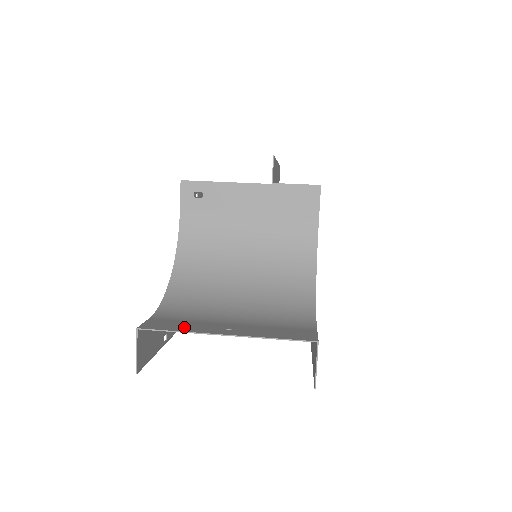
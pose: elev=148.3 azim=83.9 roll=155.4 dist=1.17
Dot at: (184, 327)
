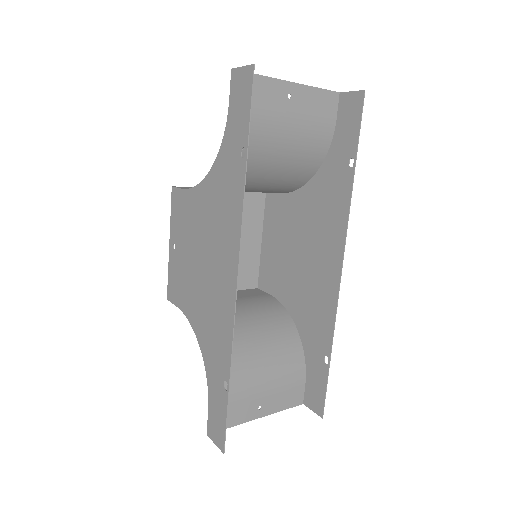
Dot at: (261, 87)
